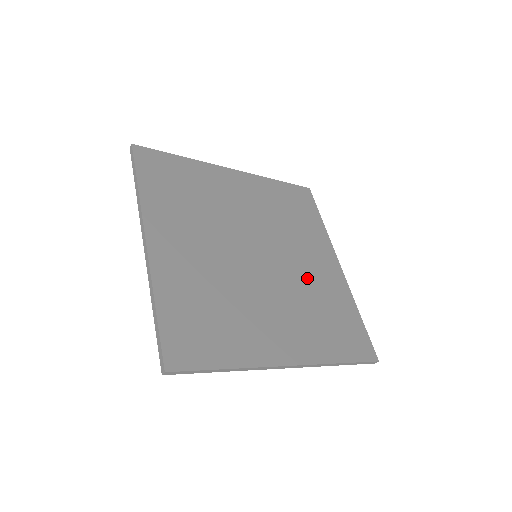
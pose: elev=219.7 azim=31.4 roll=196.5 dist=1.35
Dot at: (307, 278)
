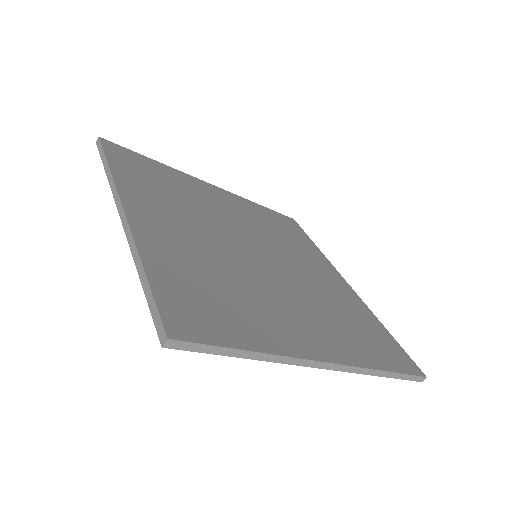
Dot at: (318, 285)
